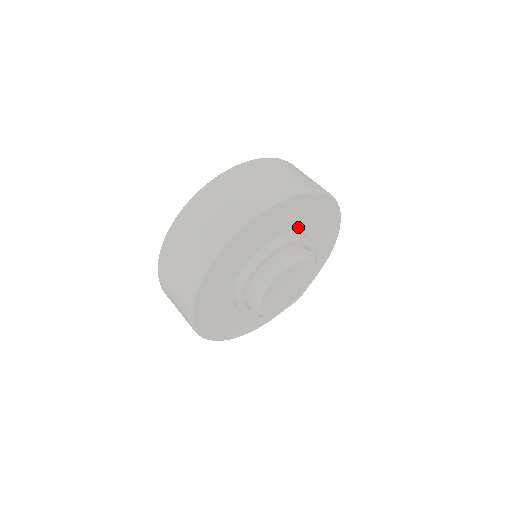
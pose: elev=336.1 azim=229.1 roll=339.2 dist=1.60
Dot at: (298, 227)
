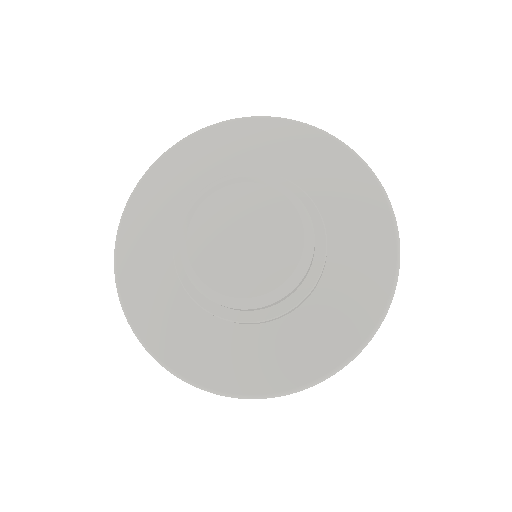
Dot at: (271, 171)
